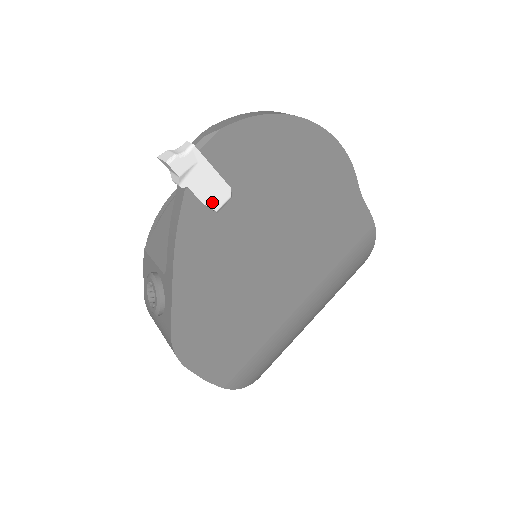
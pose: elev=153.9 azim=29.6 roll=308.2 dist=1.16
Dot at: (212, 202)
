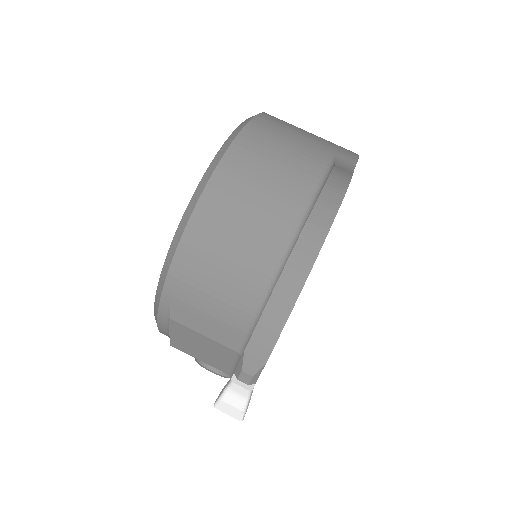
Dot at: occluded
